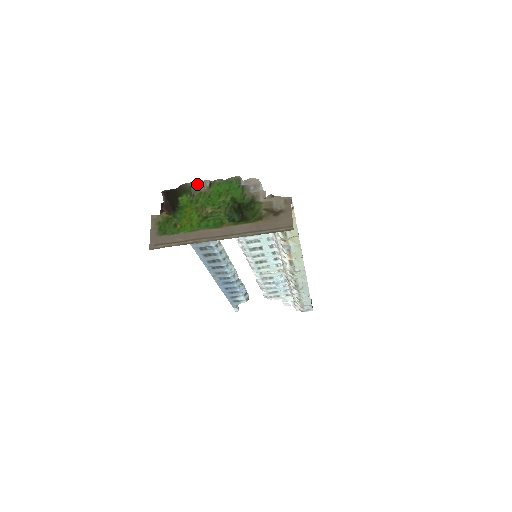
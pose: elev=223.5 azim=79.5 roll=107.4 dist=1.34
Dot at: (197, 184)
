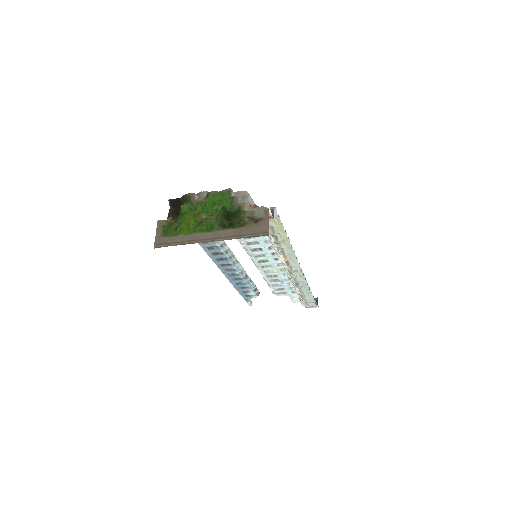
Dot at: (197, 194)
